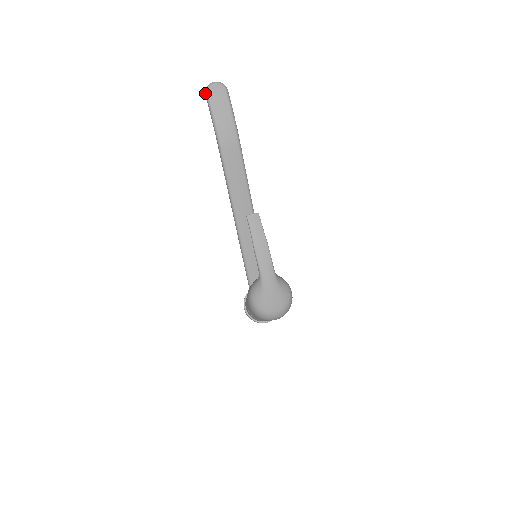
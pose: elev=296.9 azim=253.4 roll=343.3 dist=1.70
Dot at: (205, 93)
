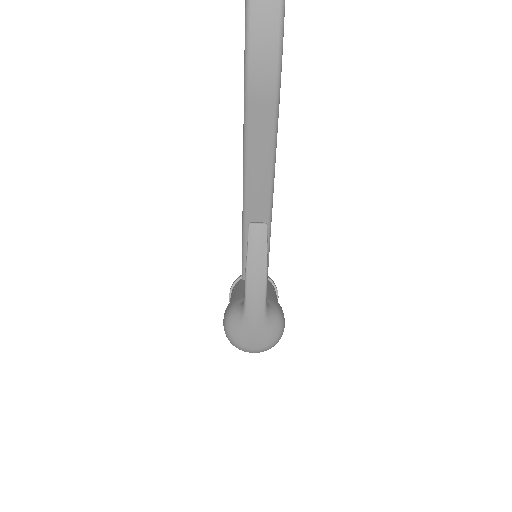
Dot at: out of frame
